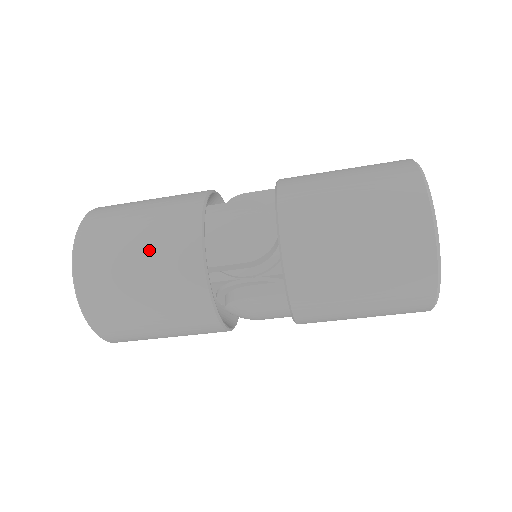
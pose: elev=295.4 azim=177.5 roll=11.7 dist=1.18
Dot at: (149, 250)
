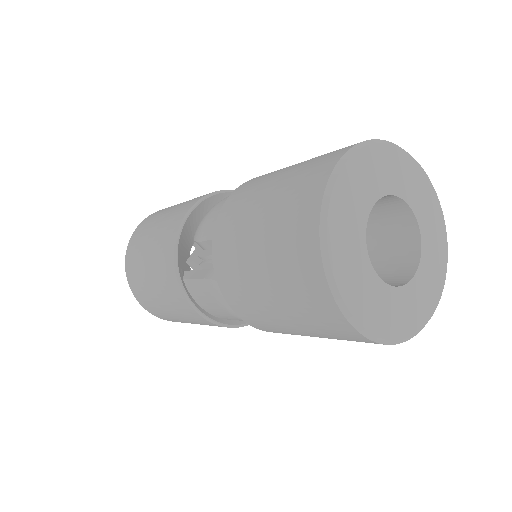
Dot at: (185, 319)
